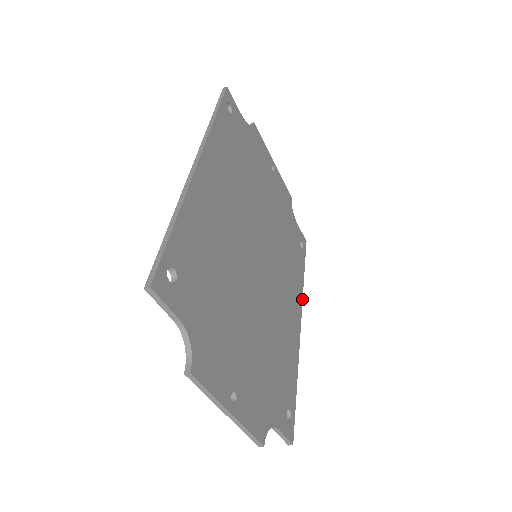
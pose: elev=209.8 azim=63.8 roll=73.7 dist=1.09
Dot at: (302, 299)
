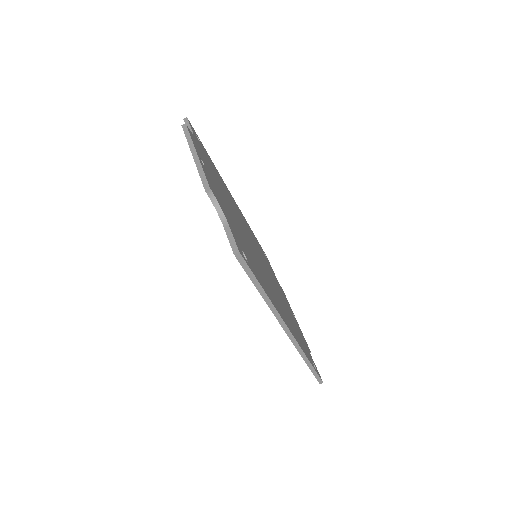
Dot at: (300, 346)
